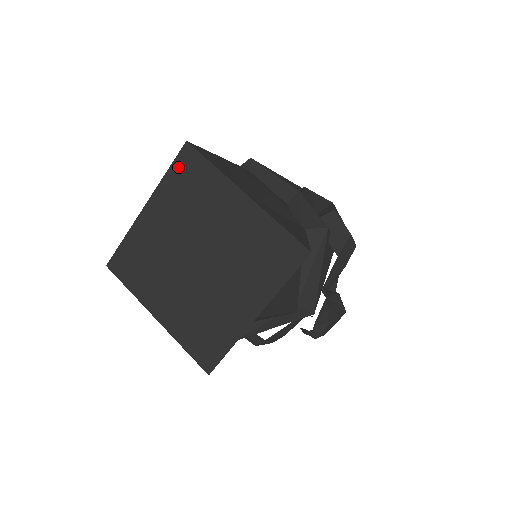
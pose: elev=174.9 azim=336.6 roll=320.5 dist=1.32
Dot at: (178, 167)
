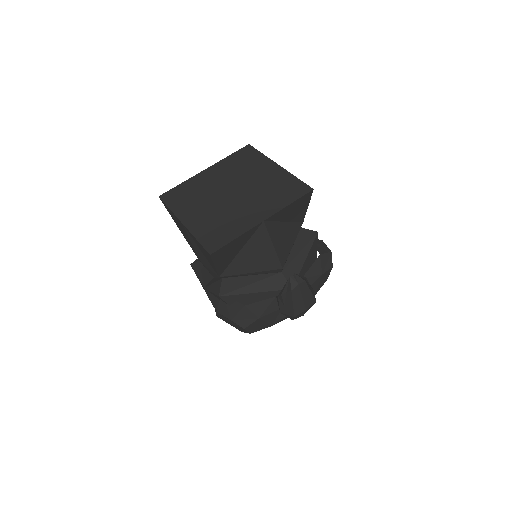
Dot at: (238, 154)
